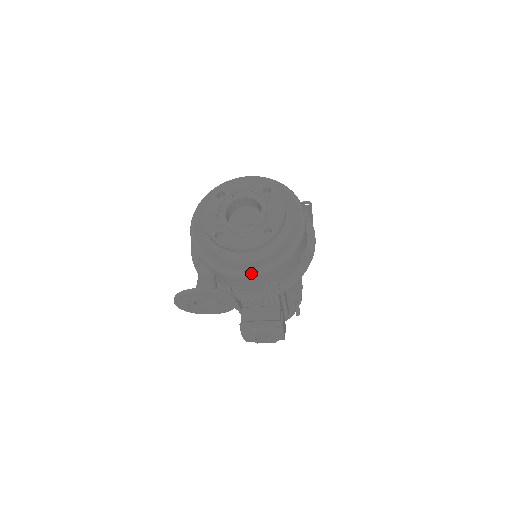
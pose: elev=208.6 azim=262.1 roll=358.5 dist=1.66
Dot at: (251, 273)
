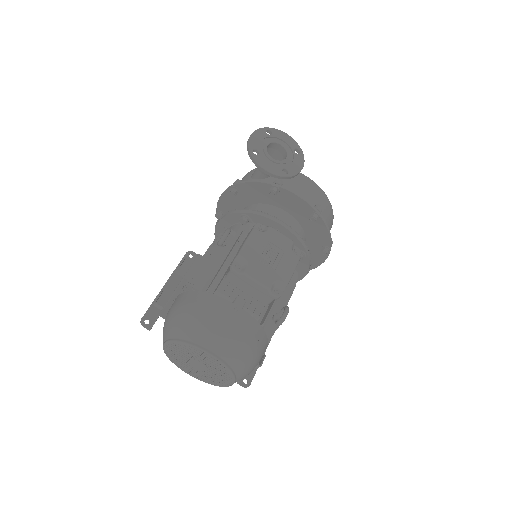
Dot at: (312, 180)
